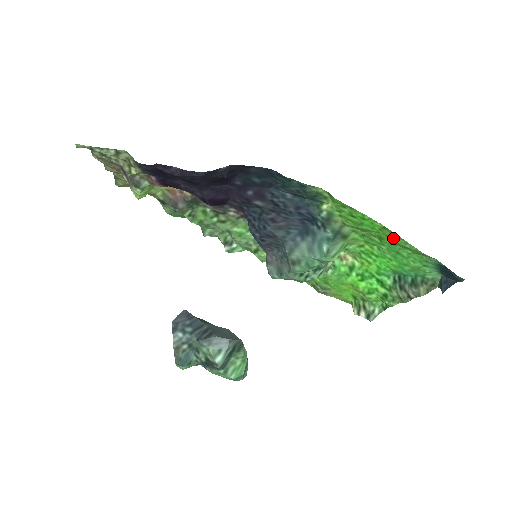
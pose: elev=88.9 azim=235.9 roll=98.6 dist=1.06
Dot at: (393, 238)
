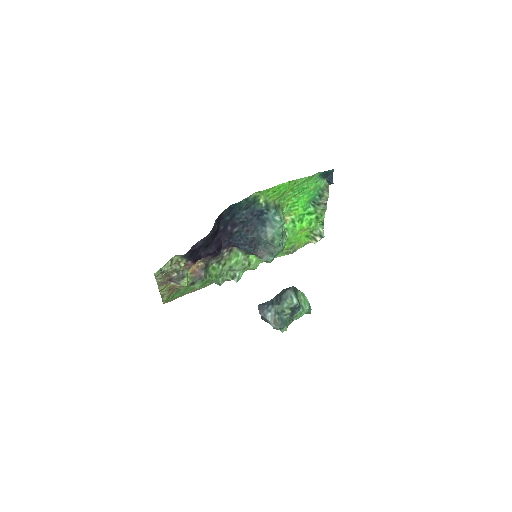
Dot at: (296, 183)
